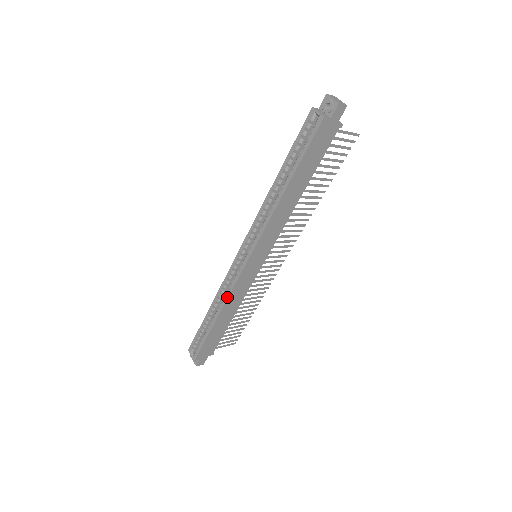
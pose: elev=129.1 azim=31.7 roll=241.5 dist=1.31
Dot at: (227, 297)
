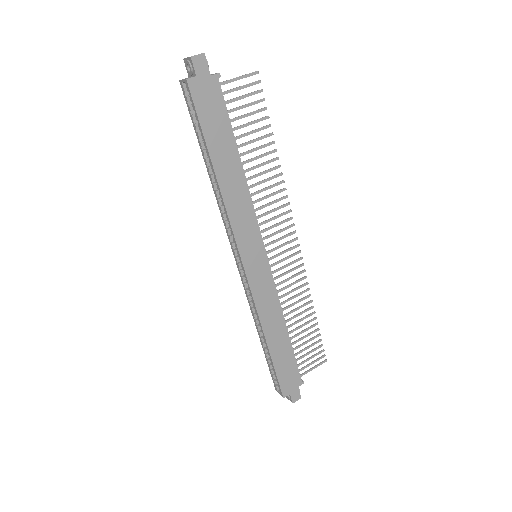
Dot at: (257, 313)
